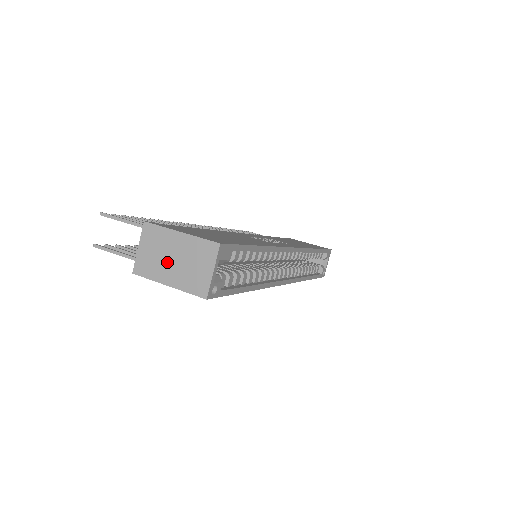
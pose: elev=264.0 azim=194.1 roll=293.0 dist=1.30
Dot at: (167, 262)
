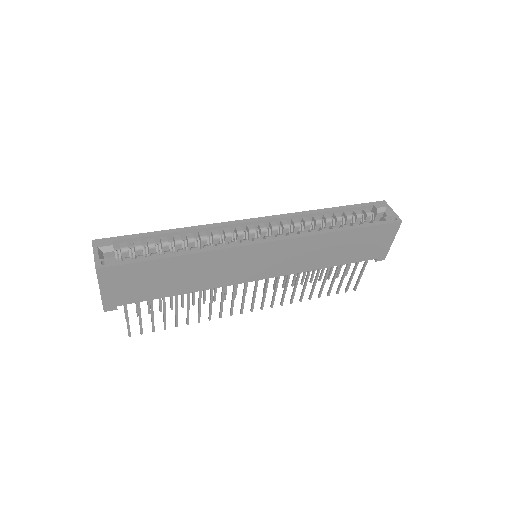
Dot at: occluded
